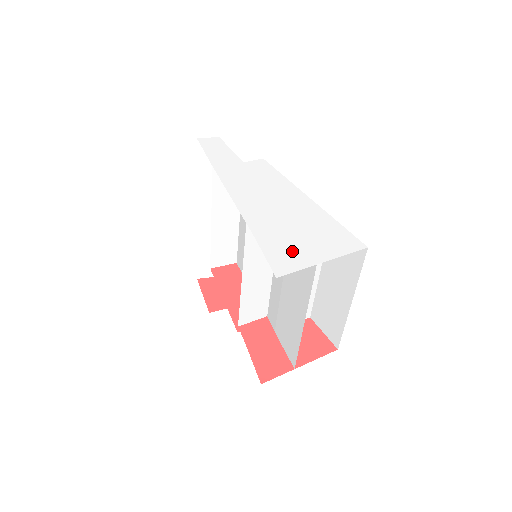
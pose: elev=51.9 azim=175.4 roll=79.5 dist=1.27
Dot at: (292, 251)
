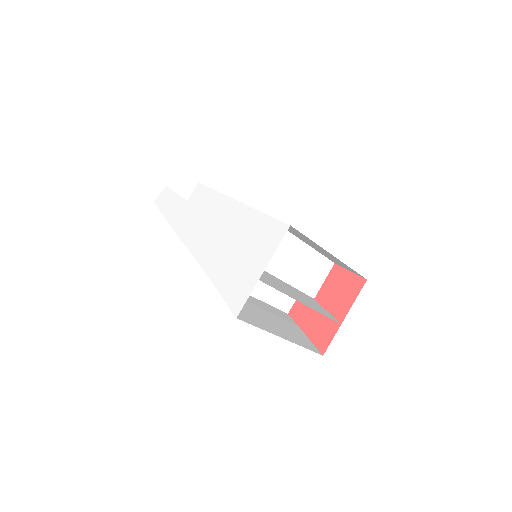
Dot at: (240, 279)
